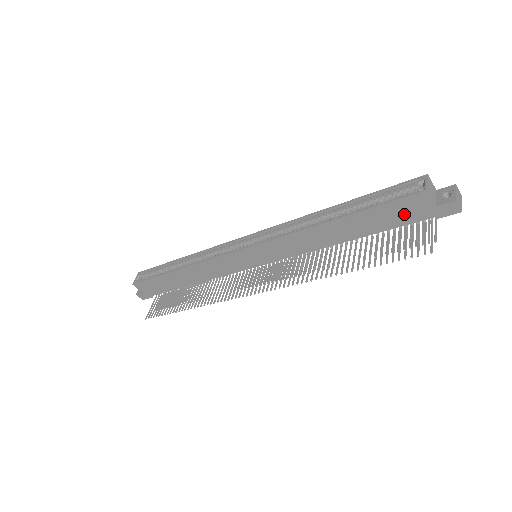
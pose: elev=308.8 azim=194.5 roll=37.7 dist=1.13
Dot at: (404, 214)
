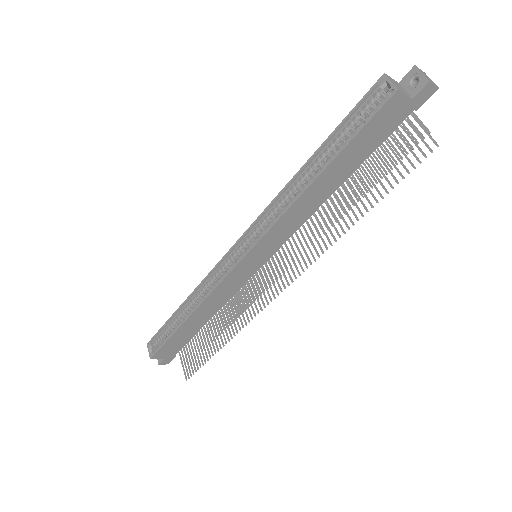
Dot at: (384, 126)
